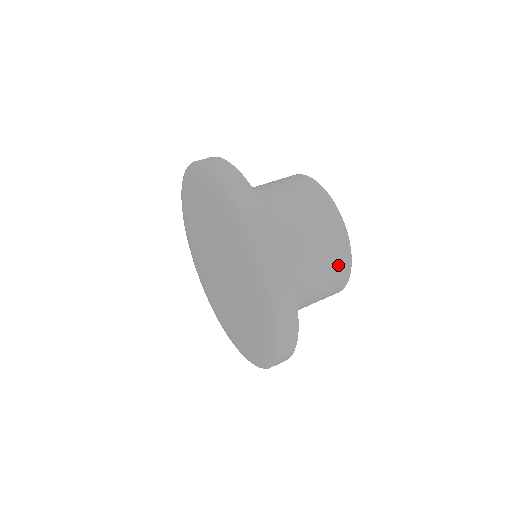
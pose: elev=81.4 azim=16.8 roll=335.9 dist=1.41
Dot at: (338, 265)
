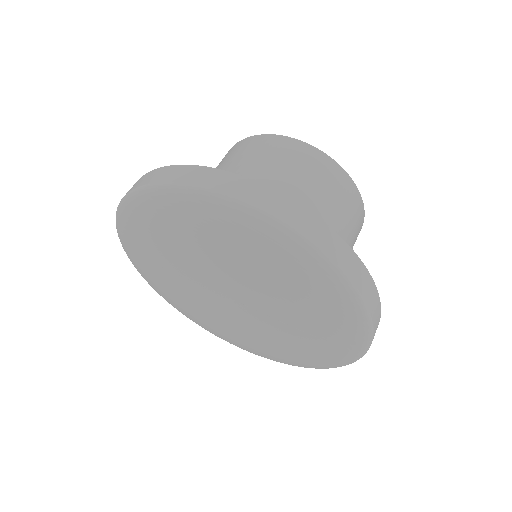
Dot at: occluded
